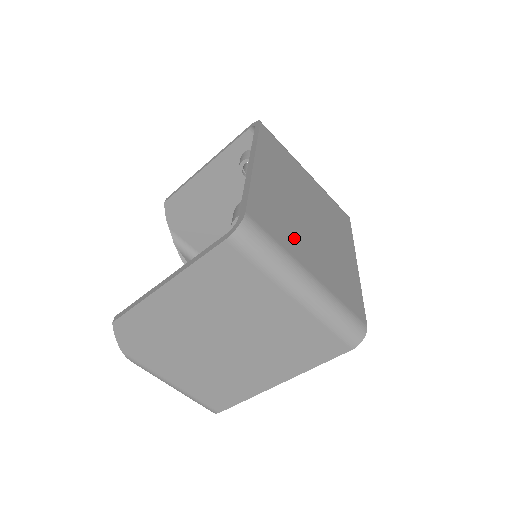
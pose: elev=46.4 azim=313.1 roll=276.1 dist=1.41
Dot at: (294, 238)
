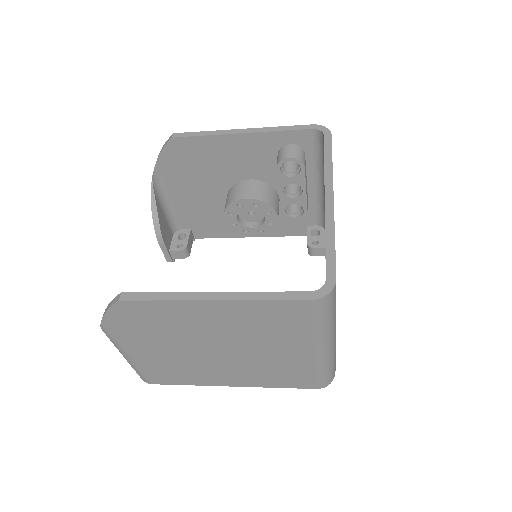
Dot at: occluded
